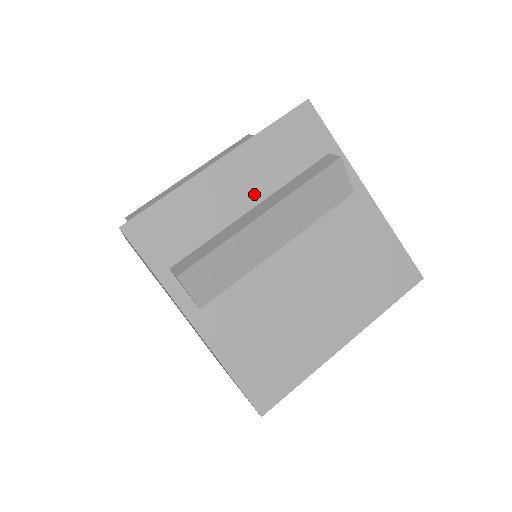
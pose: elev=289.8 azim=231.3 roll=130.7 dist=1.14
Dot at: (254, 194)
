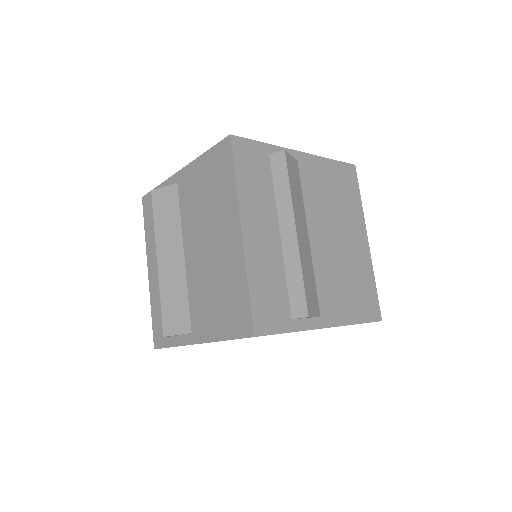
Dot at: (272, 226)
